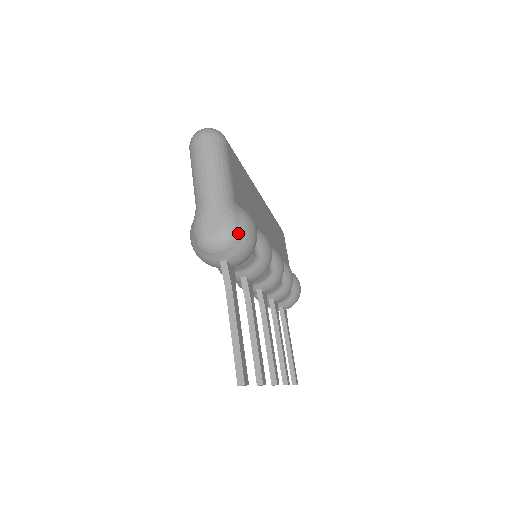
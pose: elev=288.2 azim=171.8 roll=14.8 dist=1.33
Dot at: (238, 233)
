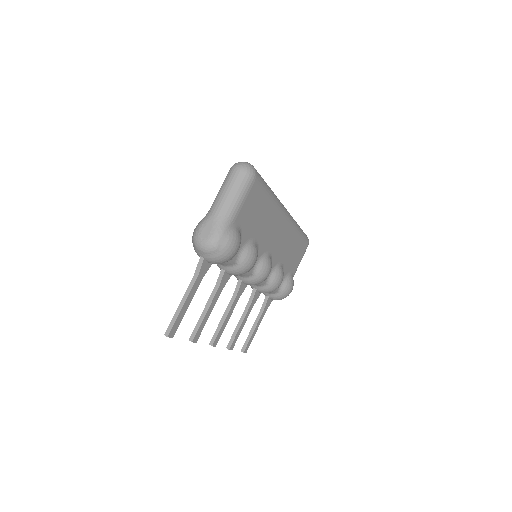
Dot at: (218, 247)
